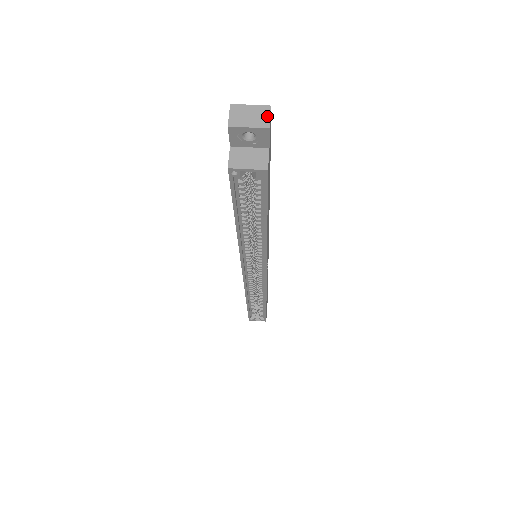
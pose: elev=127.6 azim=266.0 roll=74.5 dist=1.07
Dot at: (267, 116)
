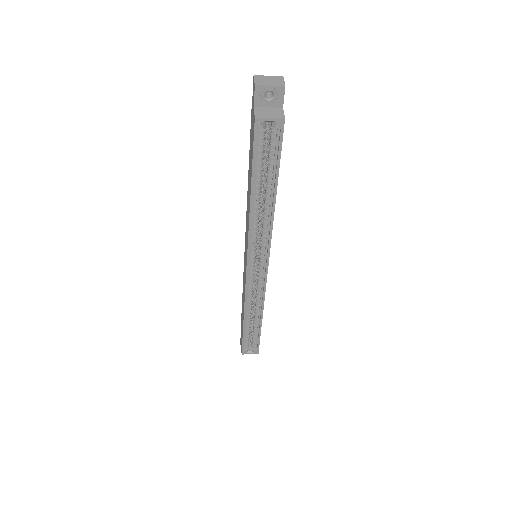
Dot at: (282, 80)
